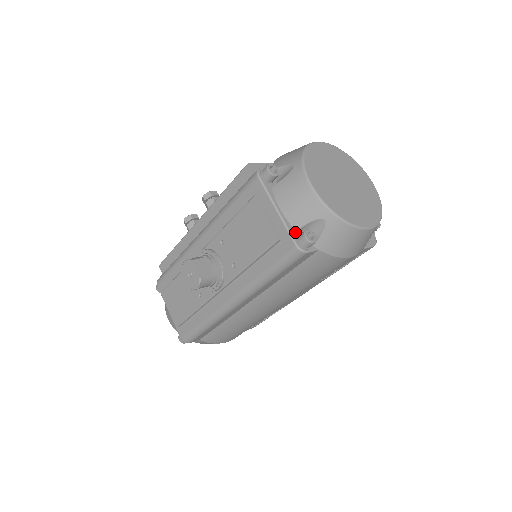
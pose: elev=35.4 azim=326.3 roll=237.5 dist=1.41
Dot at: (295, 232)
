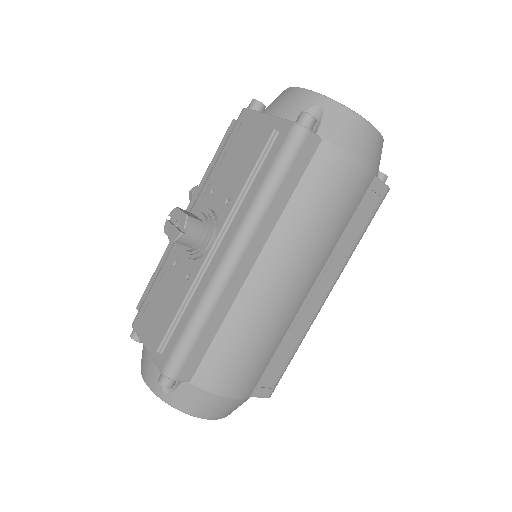
Dot at: occluded
